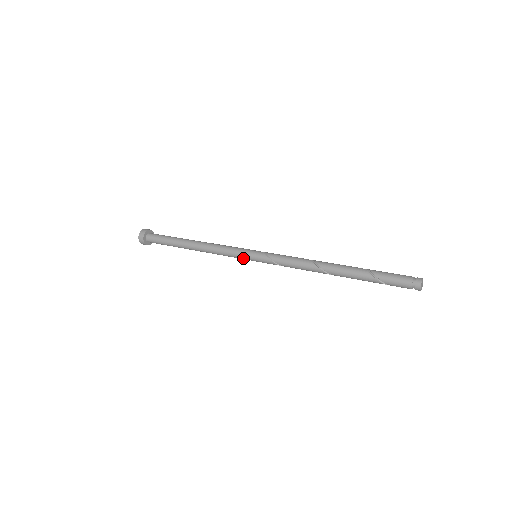
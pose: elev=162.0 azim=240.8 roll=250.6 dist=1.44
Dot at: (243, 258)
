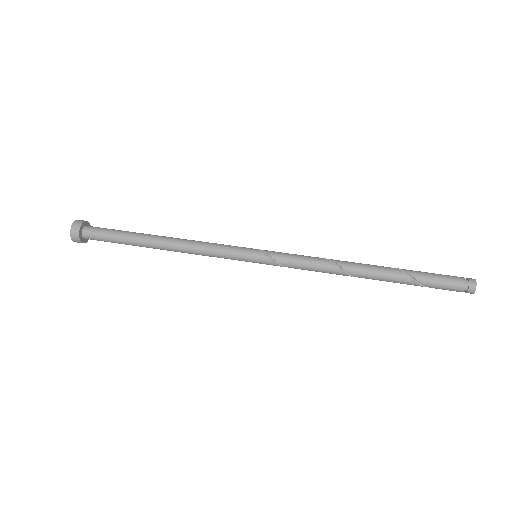
Dot at: (239, 260)
